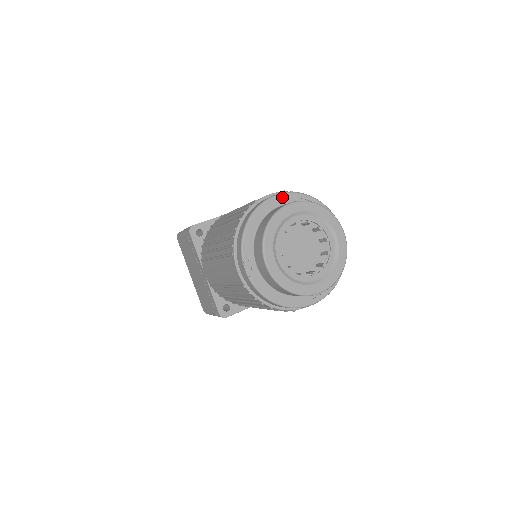
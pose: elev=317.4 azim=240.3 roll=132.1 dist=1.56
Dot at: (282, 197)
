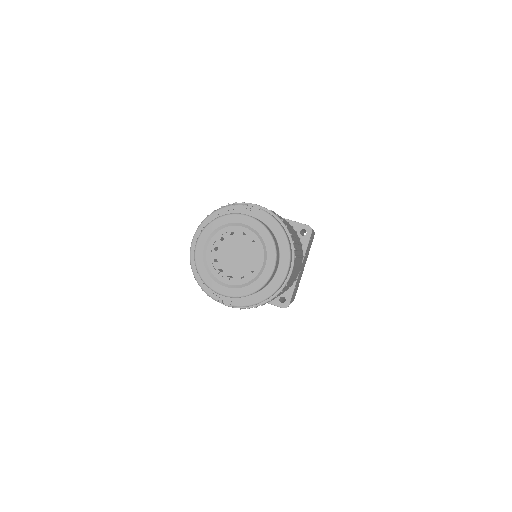
Dot at: (196, 238)
